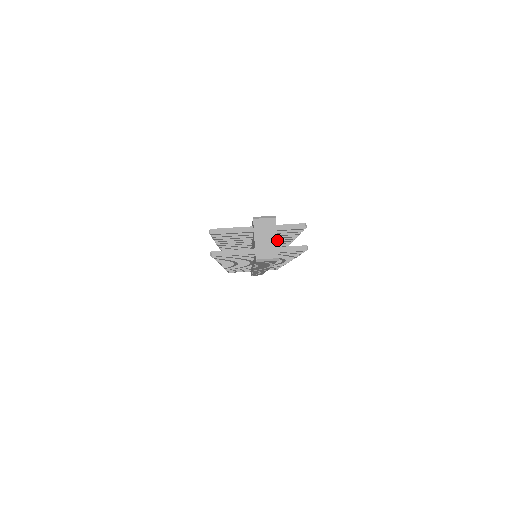
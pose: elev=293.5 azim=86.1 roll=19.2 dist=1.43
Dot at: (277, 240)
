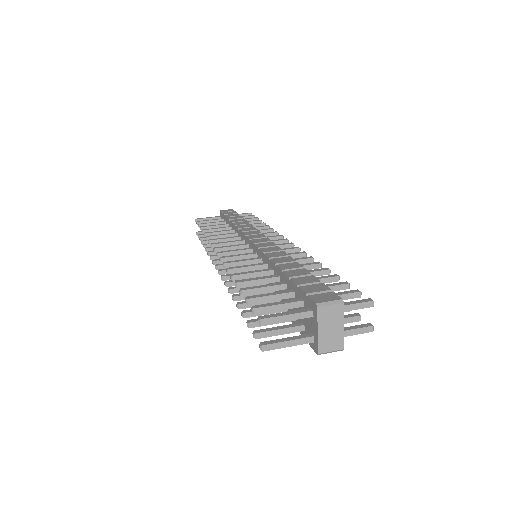
Dot at: occluded
